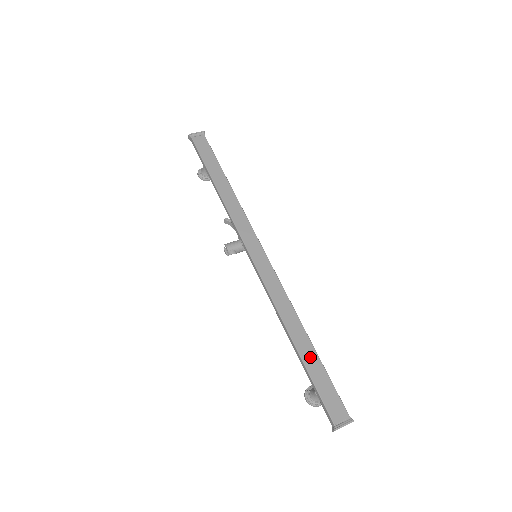
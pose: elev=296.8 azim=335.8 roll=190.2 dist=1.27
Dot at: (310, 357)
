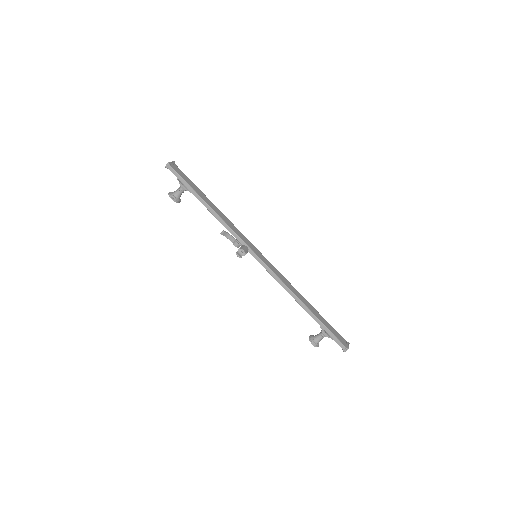
Dot at: (317, 313)
